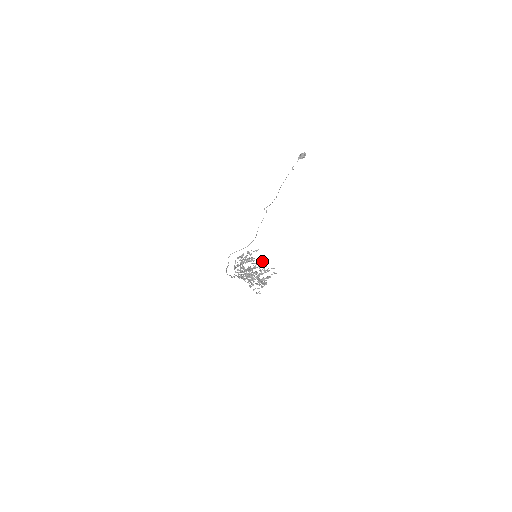
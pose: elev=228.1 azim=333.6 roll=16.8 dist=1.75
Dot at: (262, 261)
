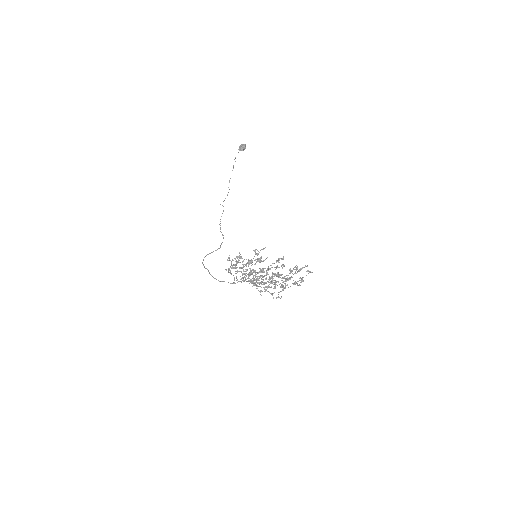
Dot at: occluded
